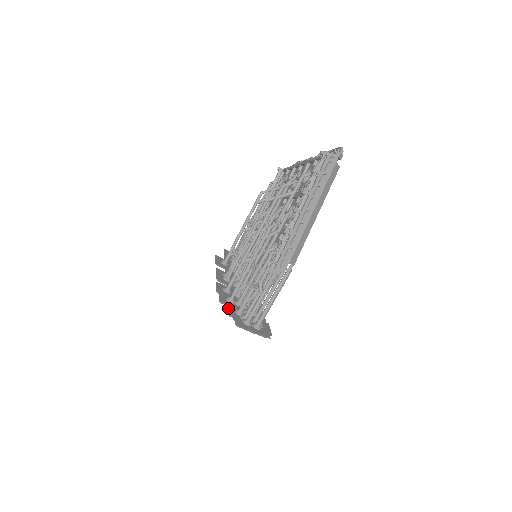
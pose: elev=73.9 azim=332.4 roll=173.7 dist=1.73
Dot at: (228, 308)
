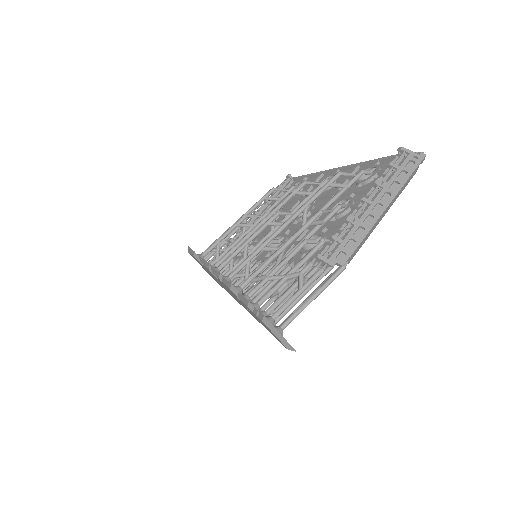
Dot at: occluded
